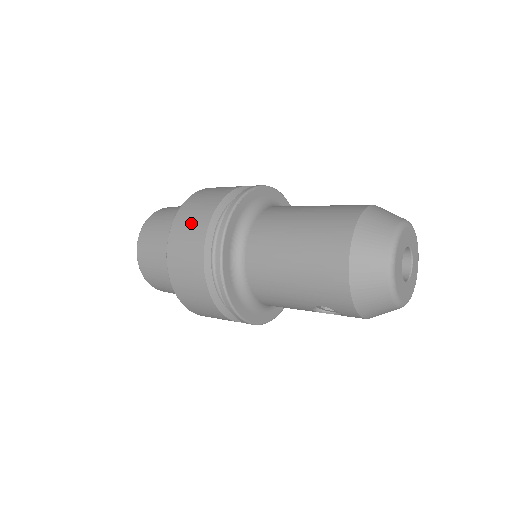
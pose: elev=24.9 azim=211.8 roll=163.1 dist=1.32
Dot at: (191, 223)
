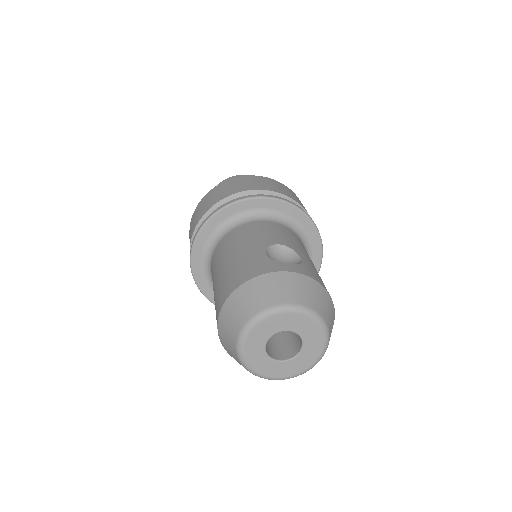
Dot at: (191, 230)
